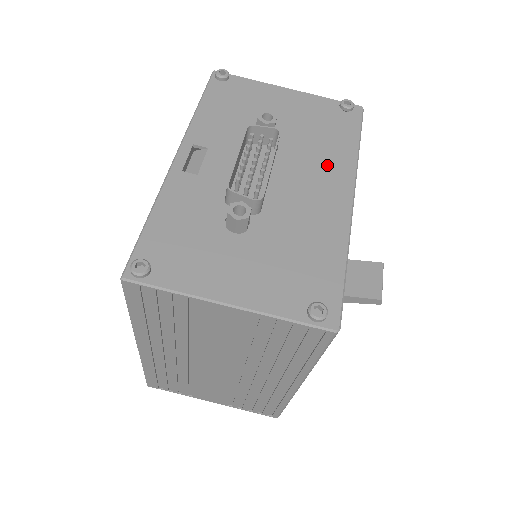
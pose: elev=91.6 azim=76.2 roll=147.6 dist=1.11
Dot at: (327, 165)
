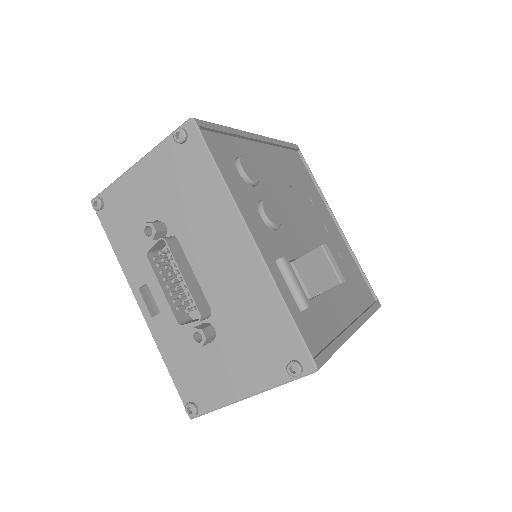
Dot at: (215, 223)
